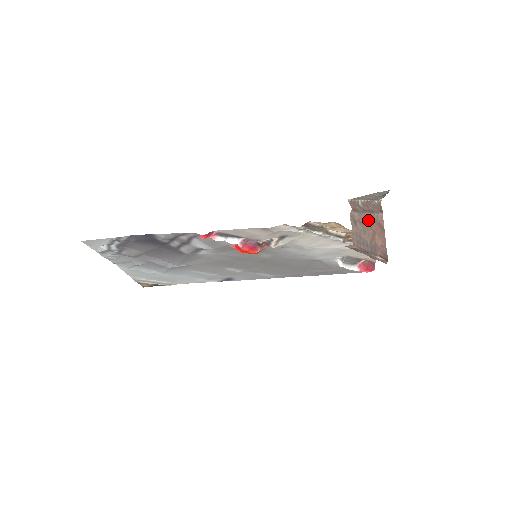
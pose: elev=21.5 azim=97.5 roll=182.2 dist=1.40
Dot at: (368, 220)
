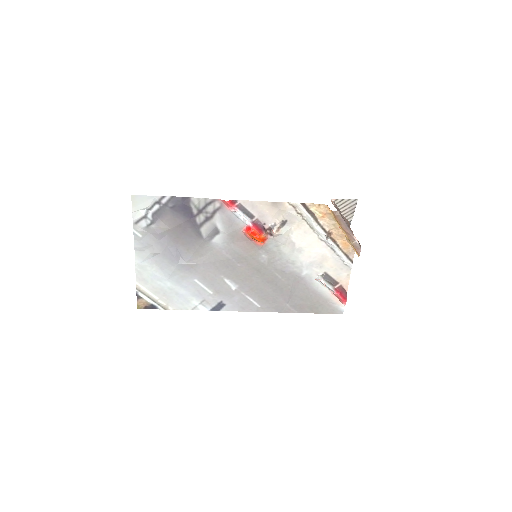
Dot at: occluded
